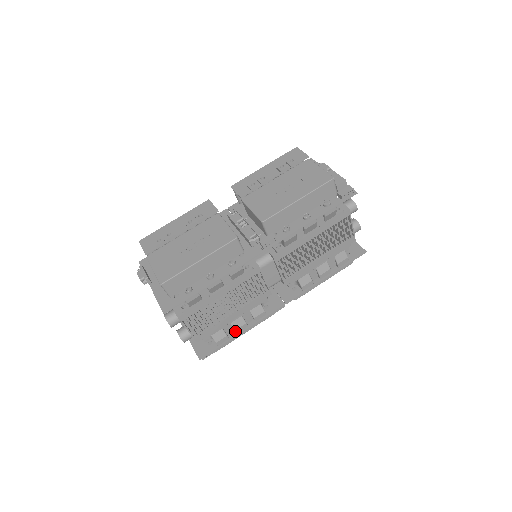
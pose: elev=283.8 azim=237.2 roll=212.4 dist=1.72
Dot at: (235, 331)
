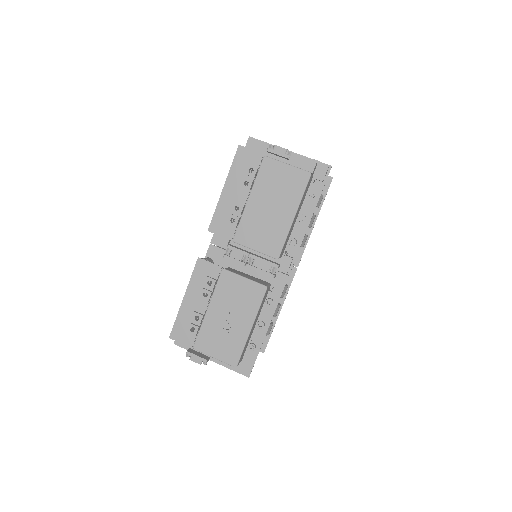
Dot at: (275, 316)
